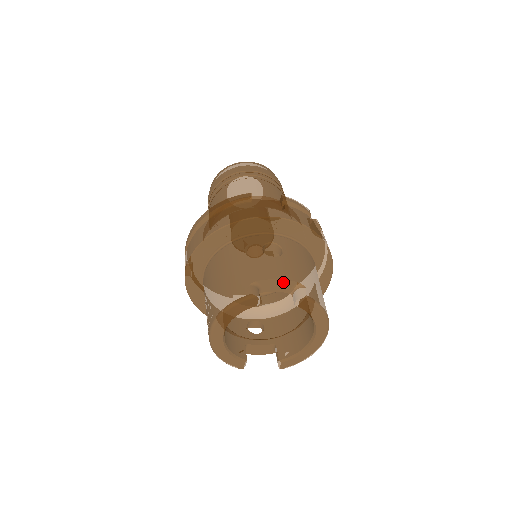
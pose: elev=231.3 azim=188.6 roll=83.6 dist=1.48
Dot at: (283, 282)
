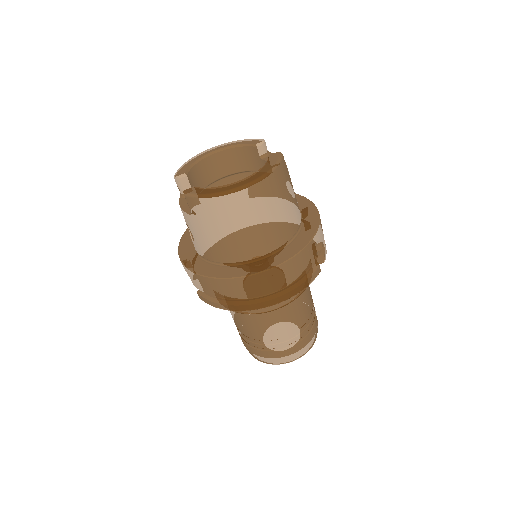
Dot at: occluded
